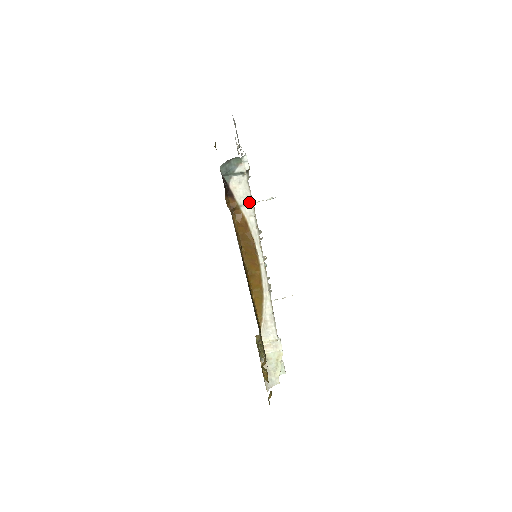
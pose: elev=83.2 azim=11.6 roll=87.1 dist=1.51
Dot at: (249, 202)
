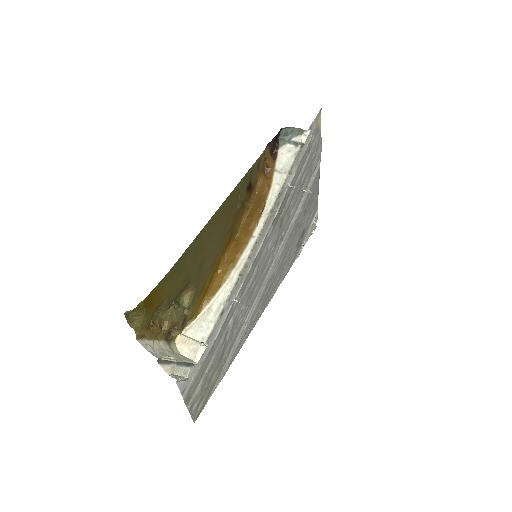
Dot at: (285, 171)
